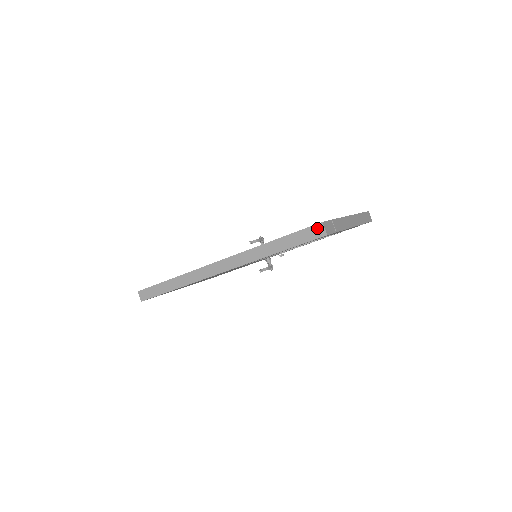
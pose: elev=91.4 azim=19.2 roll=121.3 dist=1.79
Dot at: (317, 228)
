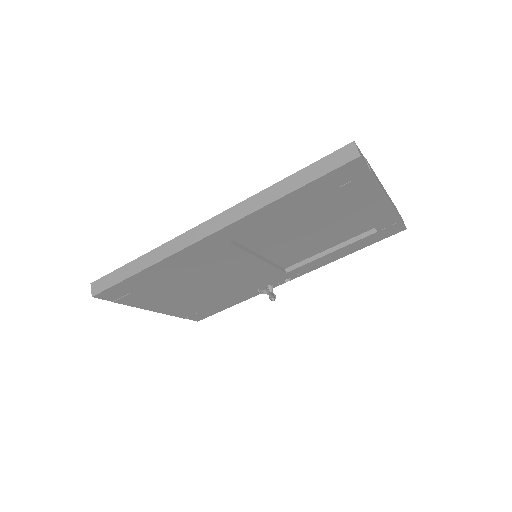
Dot at: (346, 150)
